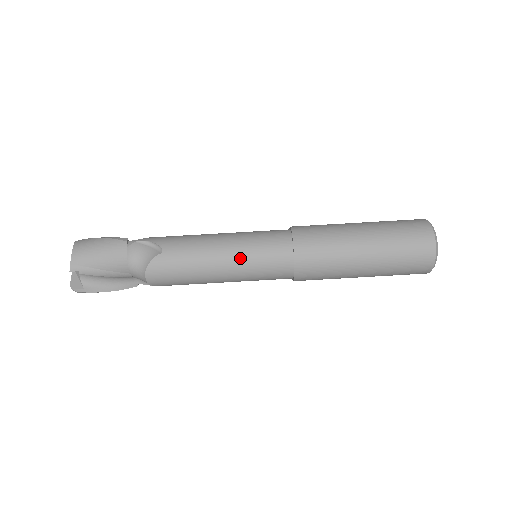
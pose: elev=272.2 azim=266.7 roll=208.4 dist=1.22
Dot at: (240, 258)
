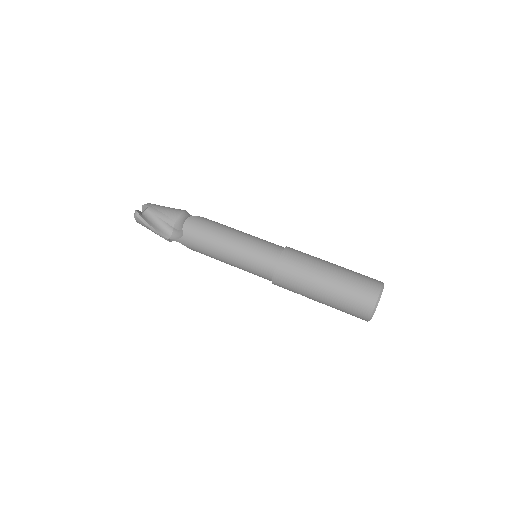
Dot at: (249, 237)
